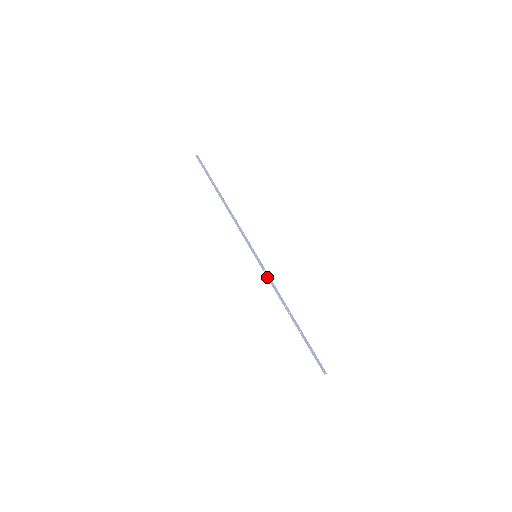
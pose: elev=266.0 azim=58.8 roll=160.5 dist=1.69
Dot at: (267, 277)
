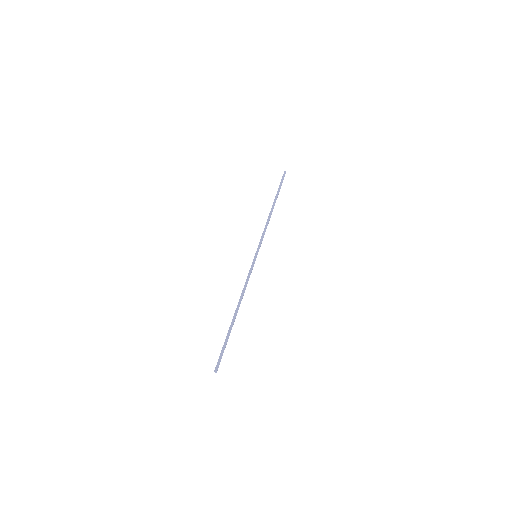
Dot at: (248, 274)
